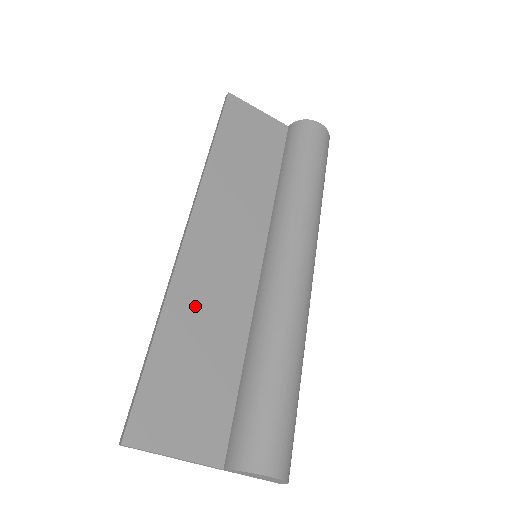
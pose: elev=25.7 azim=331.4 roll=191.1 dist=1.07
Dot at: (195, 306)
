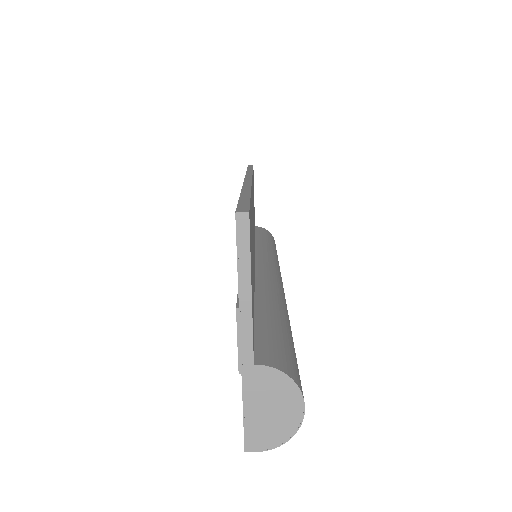
Dot at: (252, 221)
